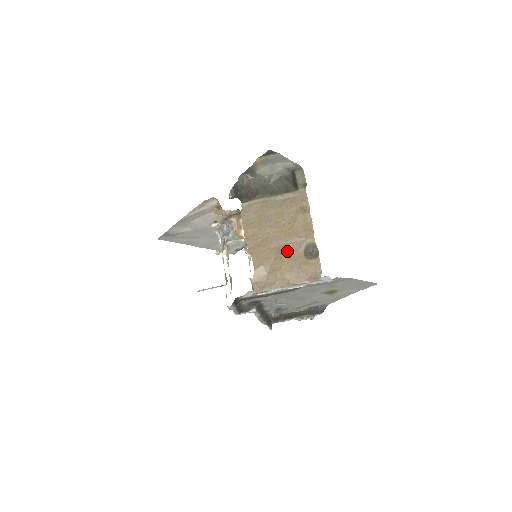
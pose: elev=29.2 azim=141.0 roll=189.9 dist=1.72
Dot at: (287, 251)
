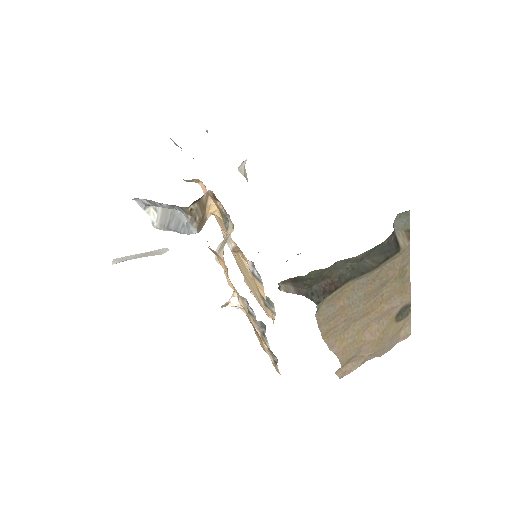
Dot at: (380, 330)
